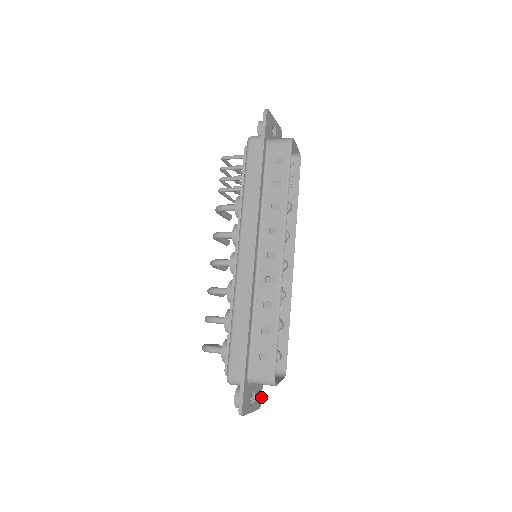
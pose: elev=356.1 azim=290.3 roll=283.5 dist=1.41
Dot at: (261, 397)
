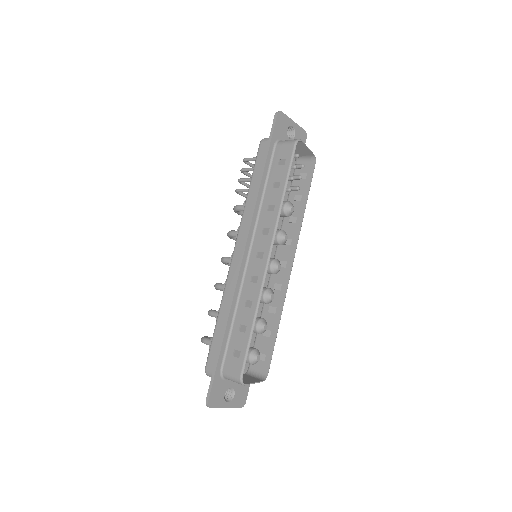
Dot at: (246, 397)
